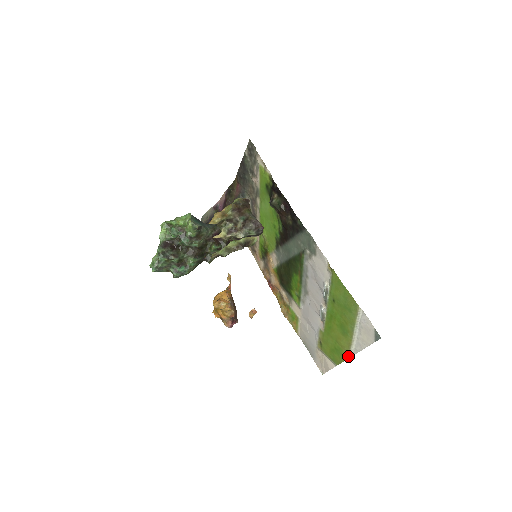
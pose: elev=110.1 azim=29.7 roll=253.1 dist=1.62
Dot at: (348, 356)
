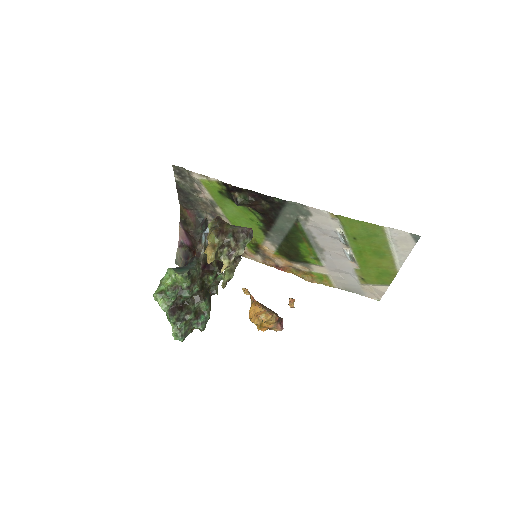
Dot at: (396, 271)
